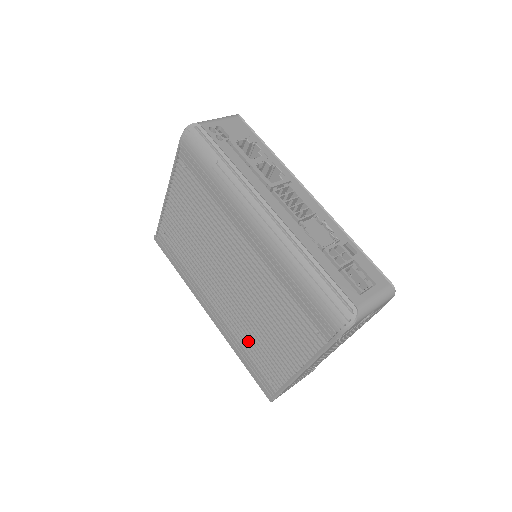
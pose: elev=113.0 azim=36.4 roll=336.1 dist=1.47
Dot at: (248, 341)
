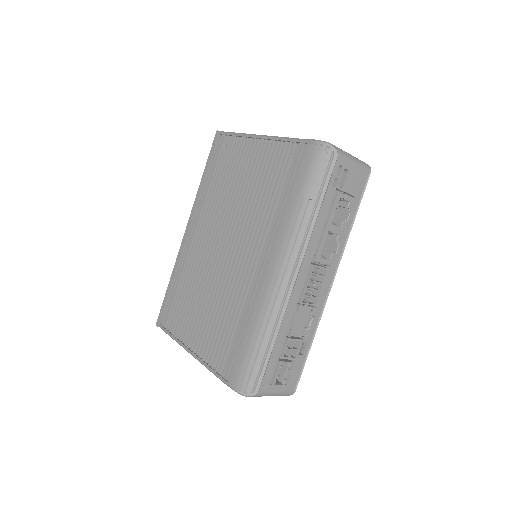
Dot at: (186, 287)
